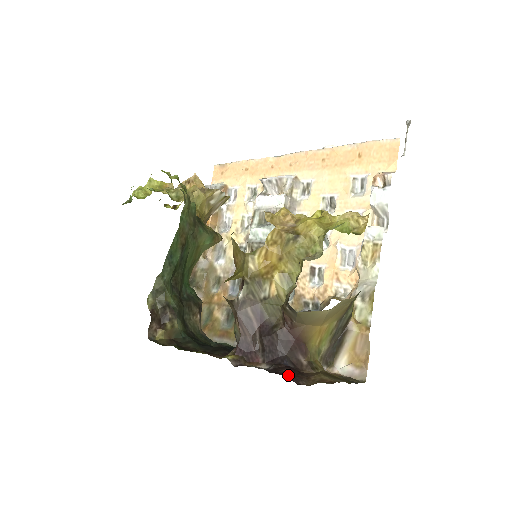
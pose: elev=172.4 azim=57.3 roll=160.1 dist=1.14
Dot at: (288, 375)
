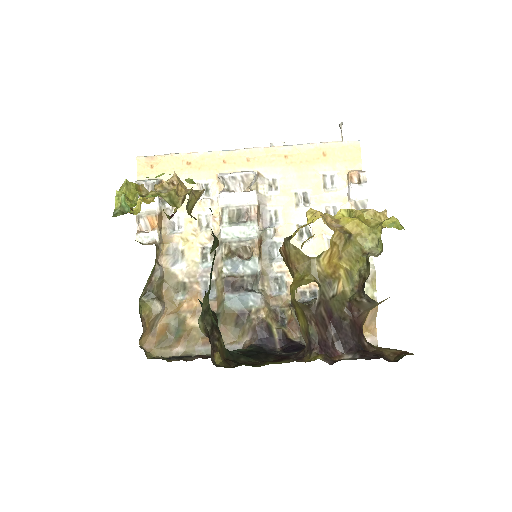
Dot at: (380, 357)
